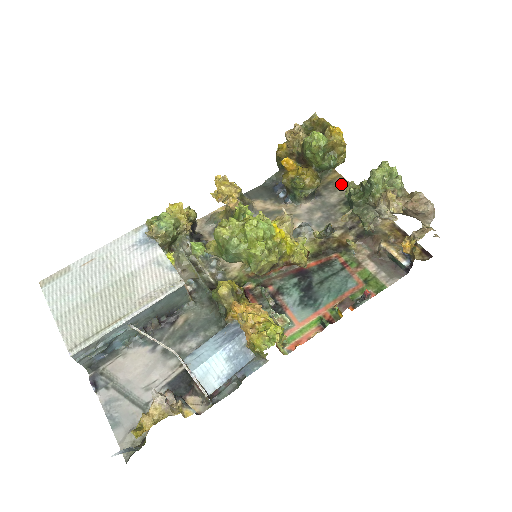
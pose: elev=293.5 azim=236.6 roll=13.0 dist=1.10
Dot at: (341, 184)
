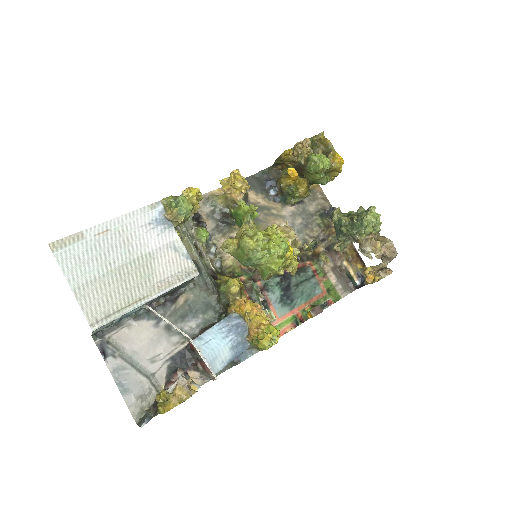
Dot at: (319, 195)
